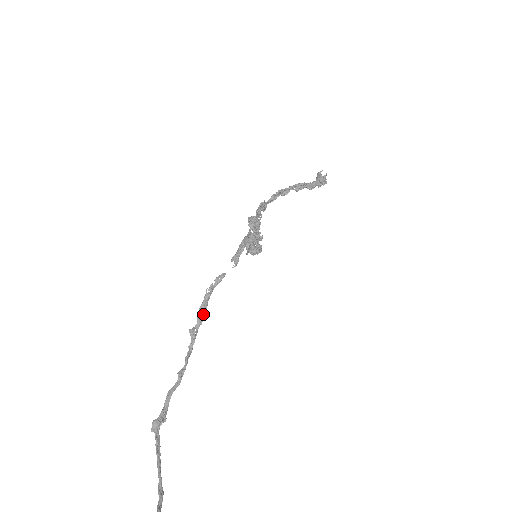
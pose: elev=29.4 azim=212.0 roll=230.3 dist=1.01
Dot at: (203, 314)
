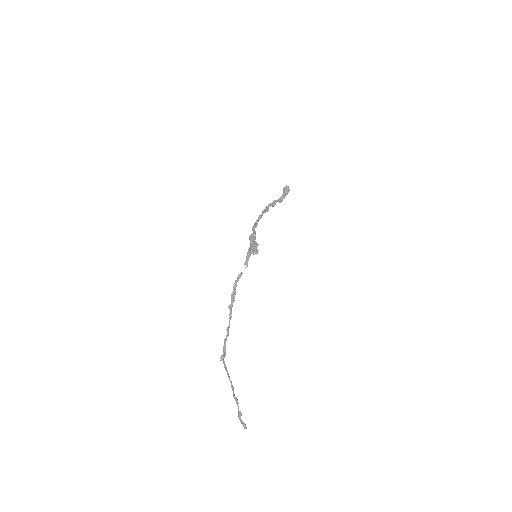
Dot at: (234, 297)
